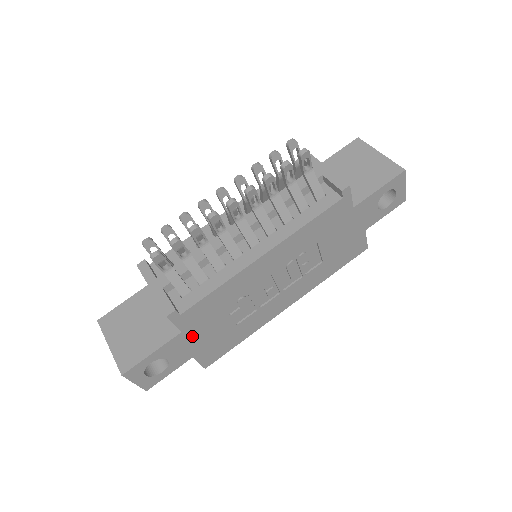
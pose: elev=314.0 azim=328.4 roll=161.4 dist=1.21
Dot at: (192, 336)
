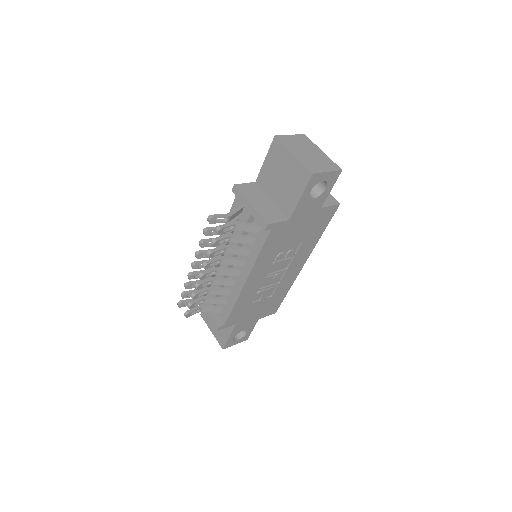
Dot at: (245, 319)
